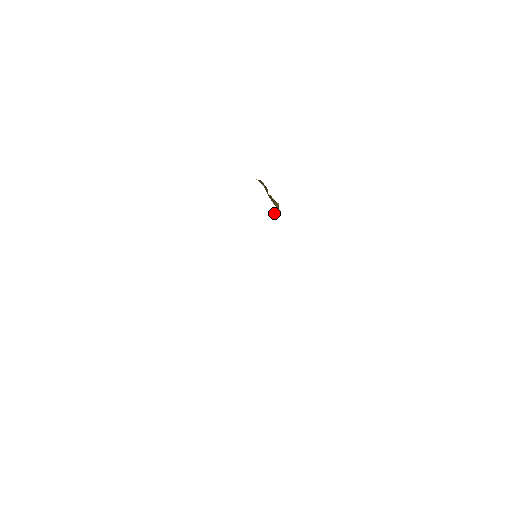
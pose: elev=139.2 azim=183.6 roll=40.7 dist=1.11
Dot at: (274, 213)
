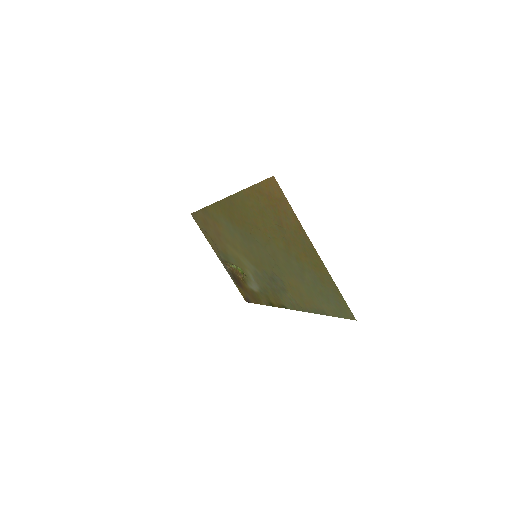
Dot at: (243, 275)
